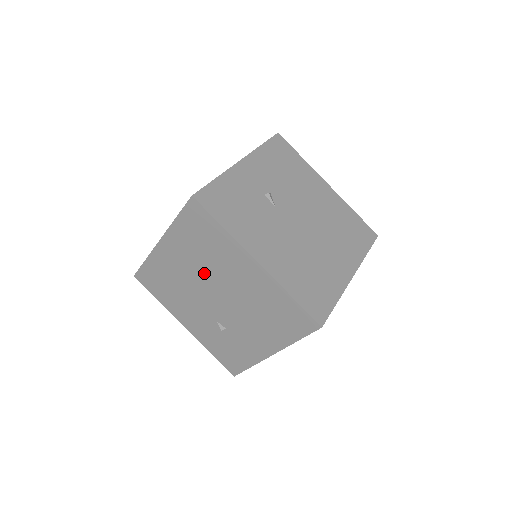
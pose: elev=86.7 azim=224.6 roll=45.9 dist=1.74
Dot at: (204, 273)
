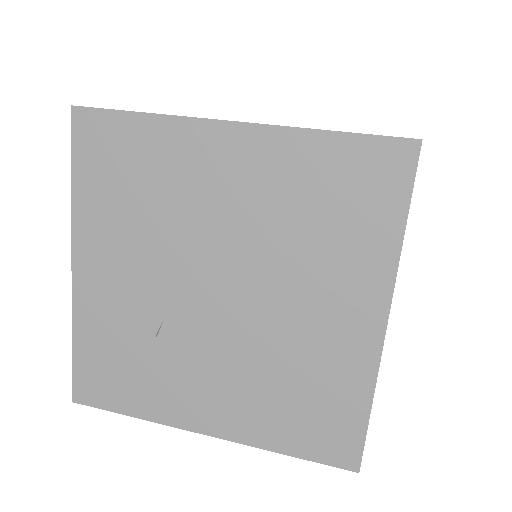
Dot at: (254, 245)
